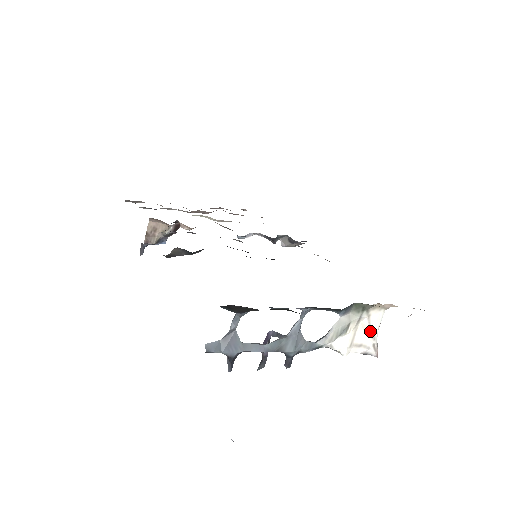
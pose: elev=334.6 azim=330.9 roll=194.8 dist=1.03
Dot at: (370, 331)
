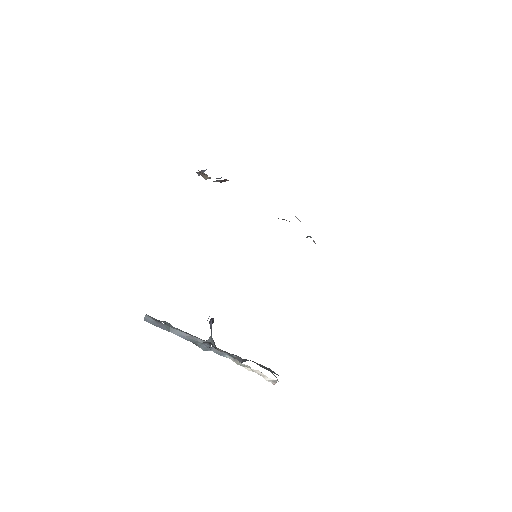
Dot at: (266, 379)
